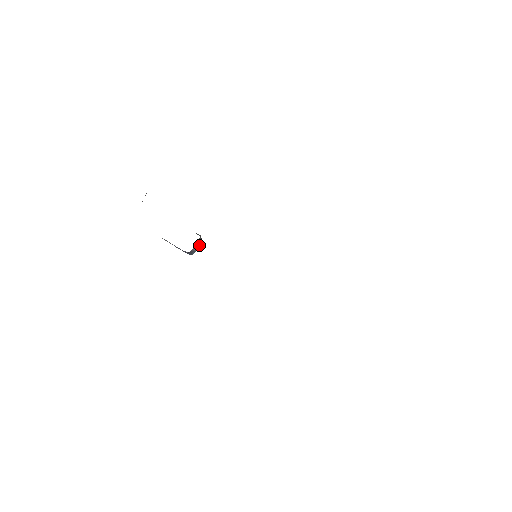
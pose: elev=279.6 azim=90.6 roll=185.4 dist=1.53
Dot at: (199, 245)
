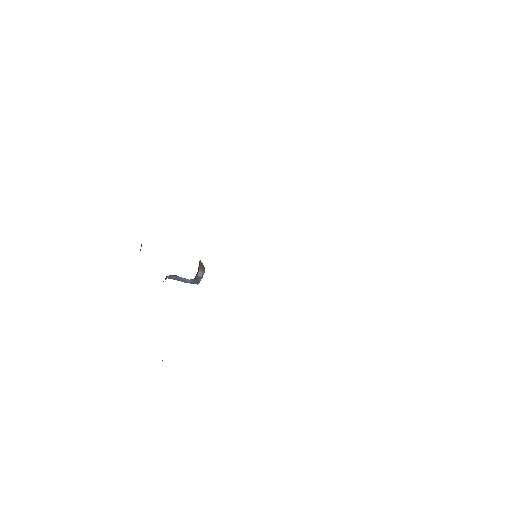
Dot at: (202, 270)
